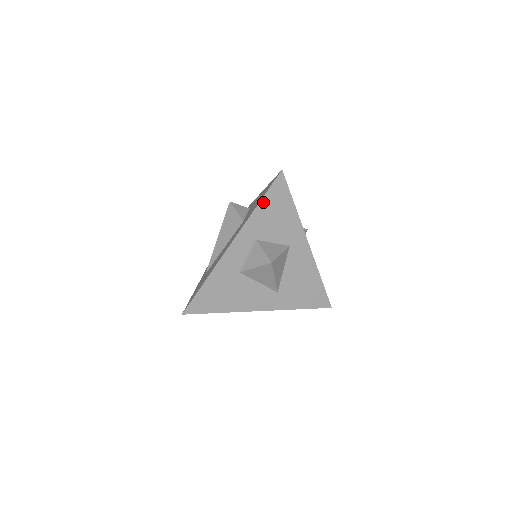
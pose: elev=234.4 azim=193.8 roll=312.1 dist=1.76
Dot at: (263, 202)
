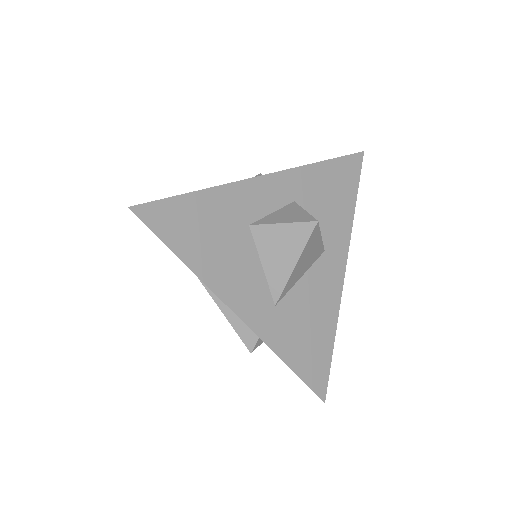
Dot at: (327, 165)
